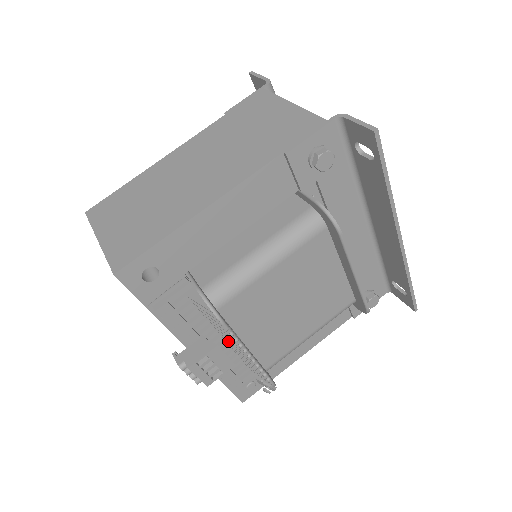
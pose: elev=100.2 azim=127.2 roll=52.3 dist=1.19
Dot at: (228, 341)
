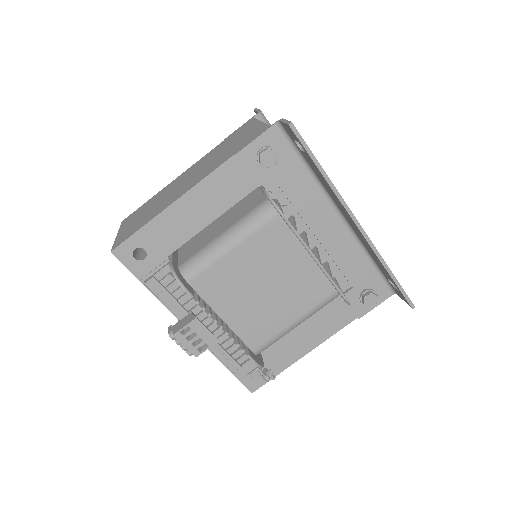
Dot at: occluded
